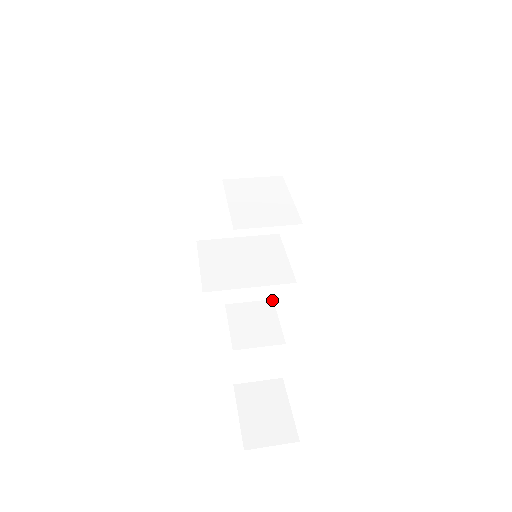
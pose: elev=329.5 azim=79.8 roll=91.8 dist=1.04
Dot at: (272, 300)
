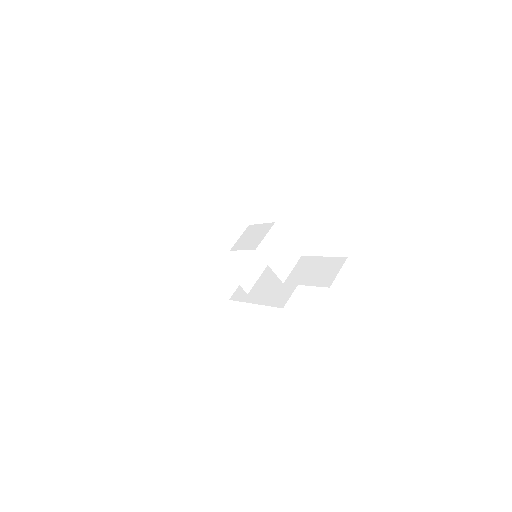
Dot at: occluded
